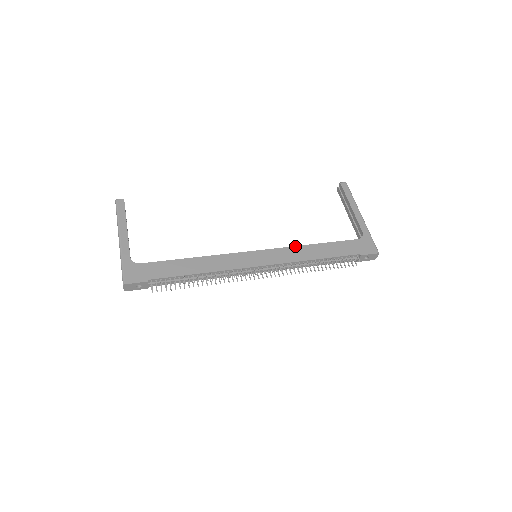
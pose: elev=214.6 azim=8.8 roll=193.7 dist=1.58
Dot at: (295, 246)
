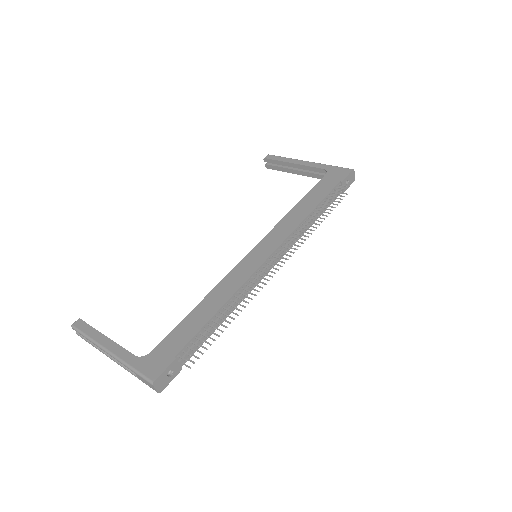
Dot at: (281, 220)
